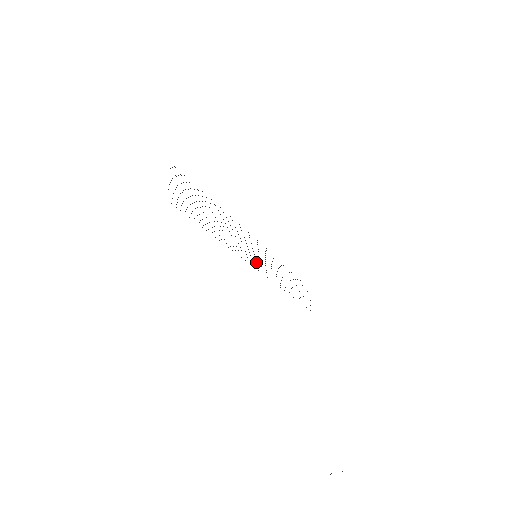
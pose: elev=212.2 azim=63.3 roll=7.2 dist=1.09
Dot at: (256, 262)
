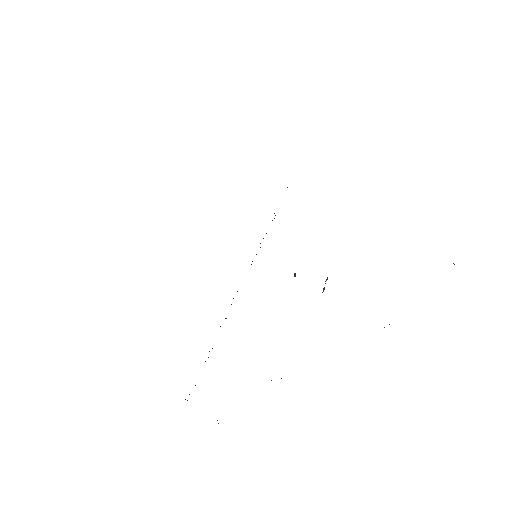
Dot at: occluded
